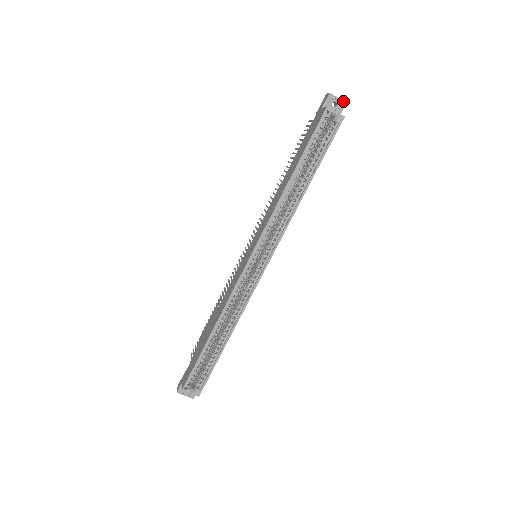
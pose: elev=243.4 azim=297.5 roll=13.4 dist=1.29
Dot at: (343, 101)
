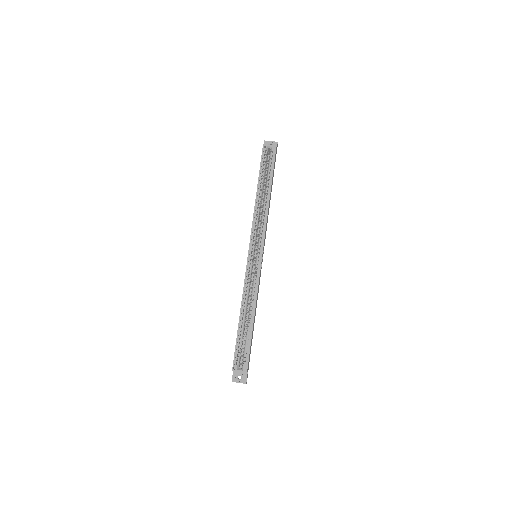
Dot at: (275, 142)
